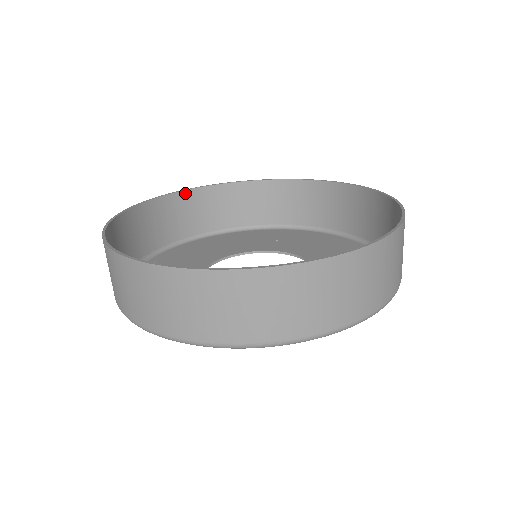
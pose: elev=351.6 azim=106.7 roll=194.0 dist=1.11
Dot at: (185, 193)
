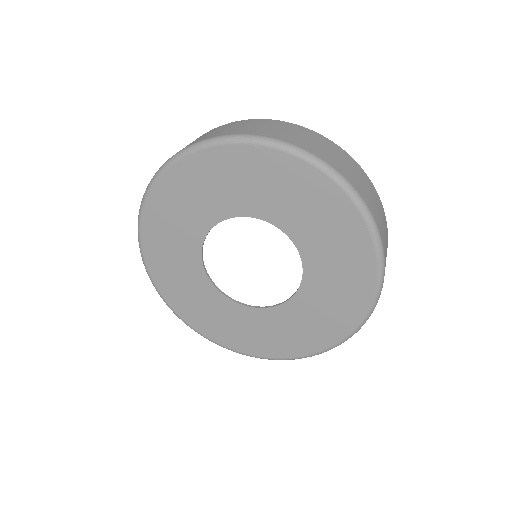
Dot at: occluded
